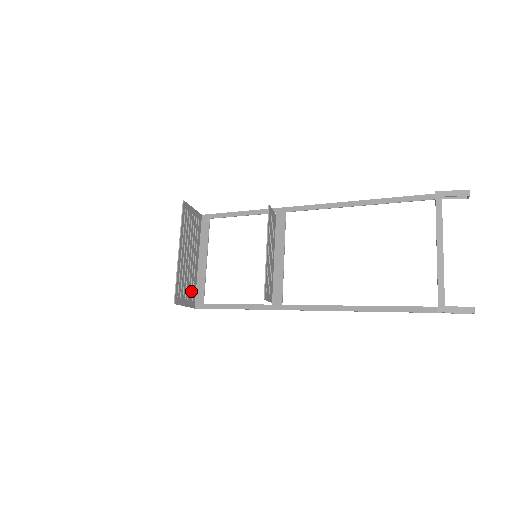
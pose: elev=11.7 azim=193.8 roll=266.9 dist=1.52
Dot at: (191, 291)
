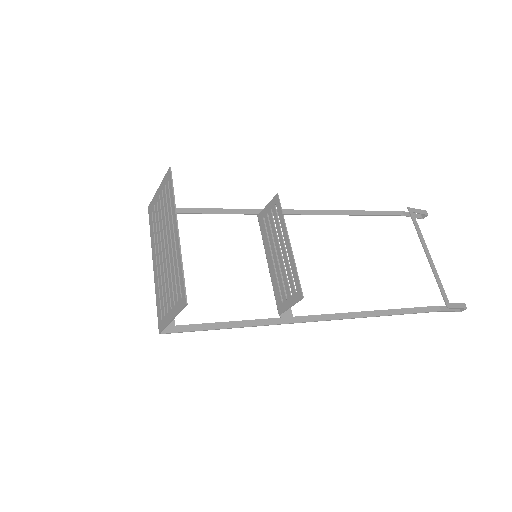
Dot at: (163, 303)
